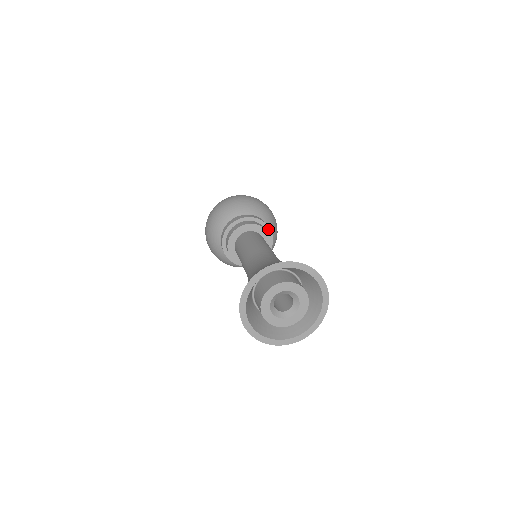
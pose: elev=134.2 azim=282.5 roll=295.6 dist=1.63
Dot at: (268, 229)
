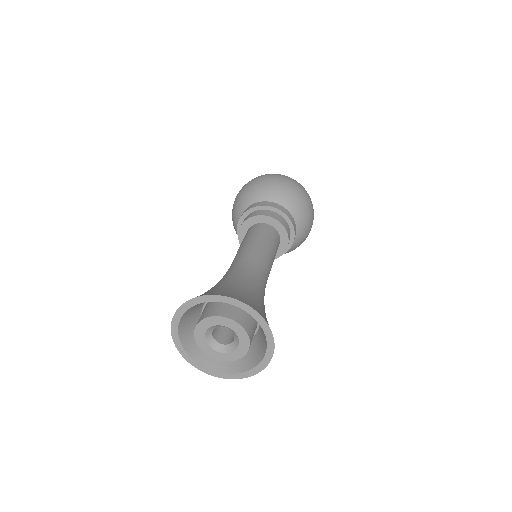
Dot at: (293, 232)
